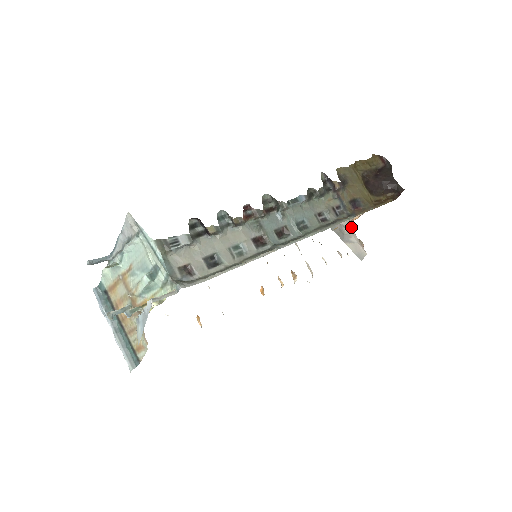
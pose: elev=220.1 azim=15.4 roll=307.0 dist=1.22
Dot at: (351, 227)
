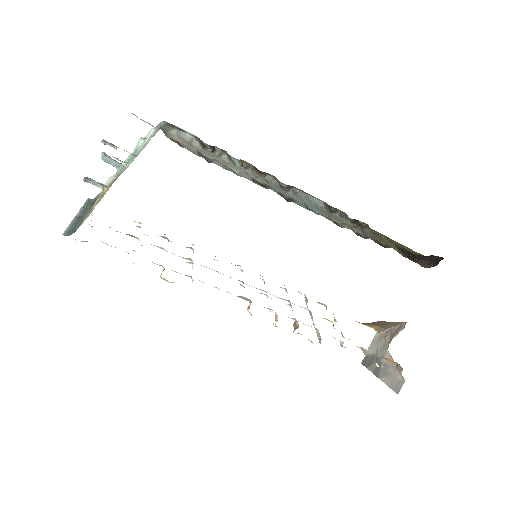
Dot at: (389, 354)
